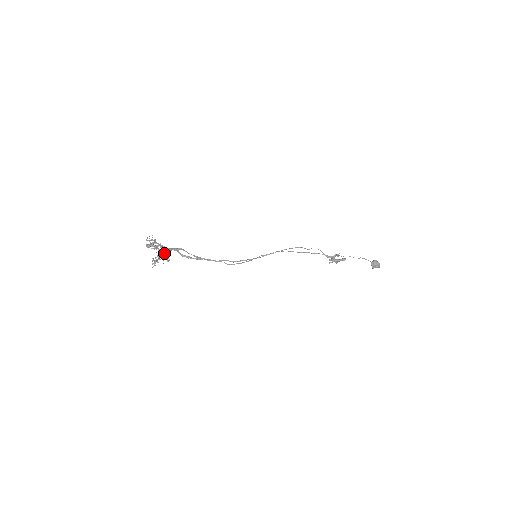
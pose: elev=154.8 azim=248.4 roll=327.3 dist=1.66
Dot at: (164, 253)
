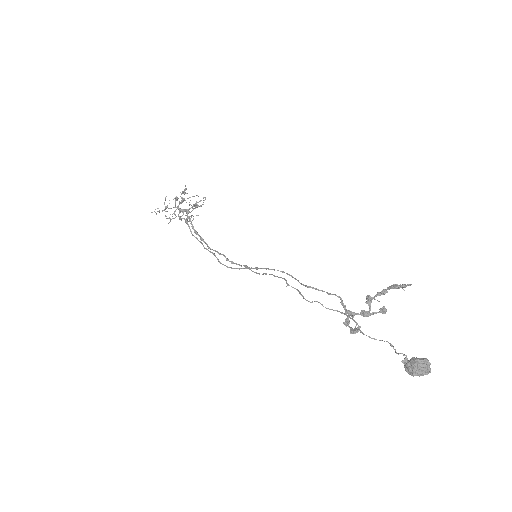
Dot at: (195, 204)
